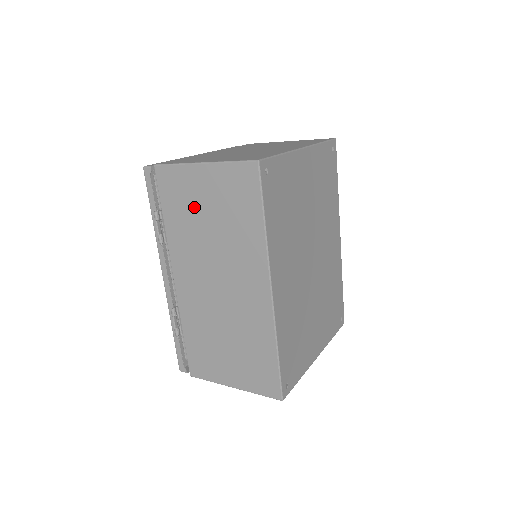
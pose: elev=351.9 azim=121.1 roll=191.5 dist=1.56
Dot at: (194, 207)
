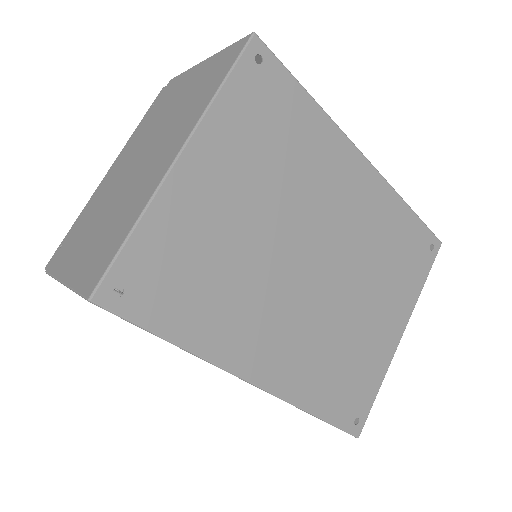
Dot at: occluded
